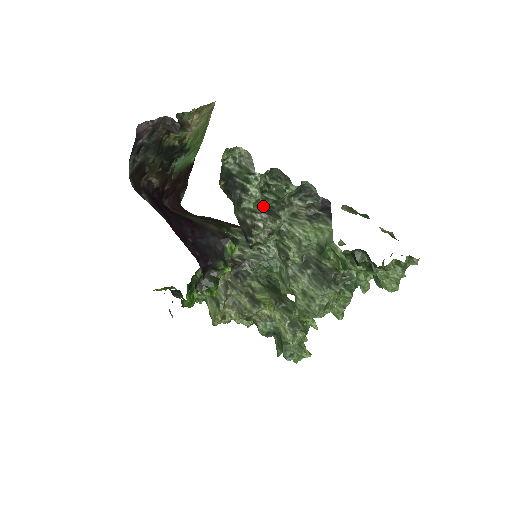
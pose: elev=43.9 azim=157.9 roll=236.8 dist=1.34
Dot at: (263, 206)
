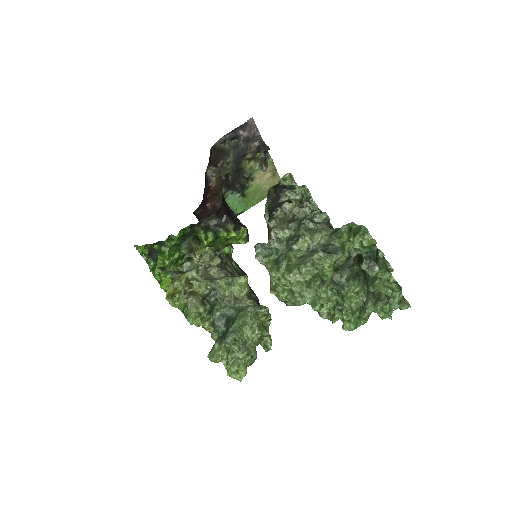
Dot at: occluded
